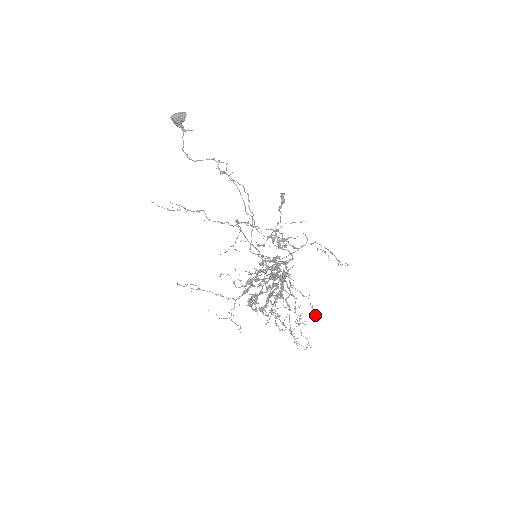
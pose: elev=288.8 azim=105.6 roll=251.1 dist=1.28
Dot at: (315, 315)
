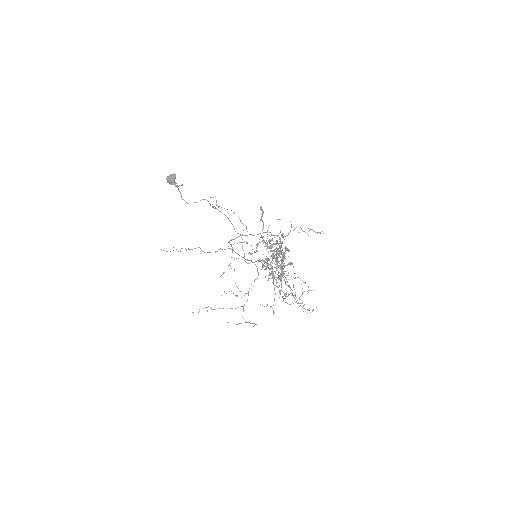
Dot at: (308, 290)
